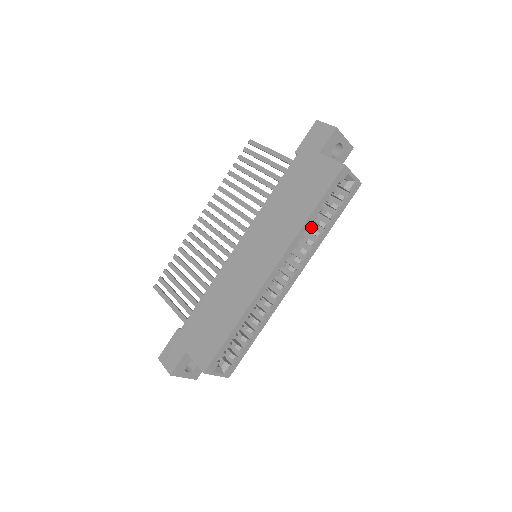
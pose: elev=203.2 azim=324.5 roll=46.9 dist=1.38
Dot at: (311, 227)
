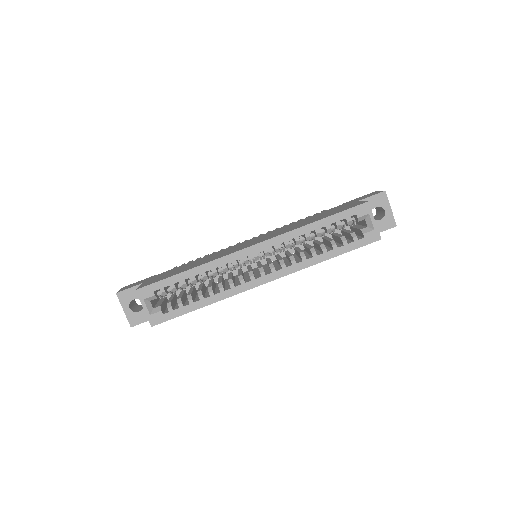
Dot at: occluded
